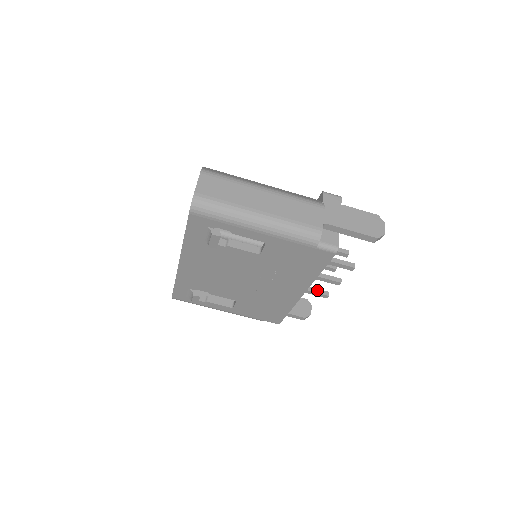
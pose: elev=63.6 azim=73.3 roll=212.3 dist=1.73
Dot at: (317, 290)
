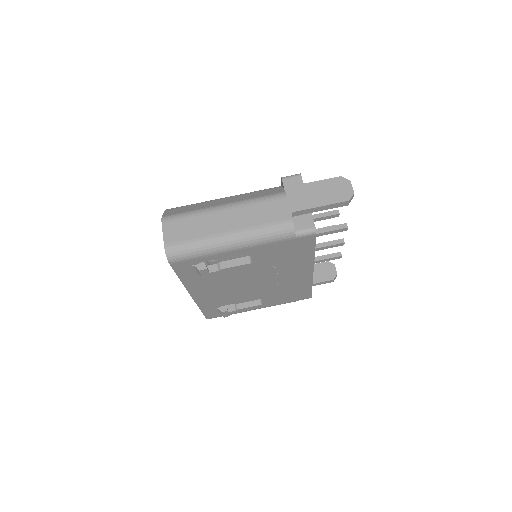
Dot at: (328, 256)
